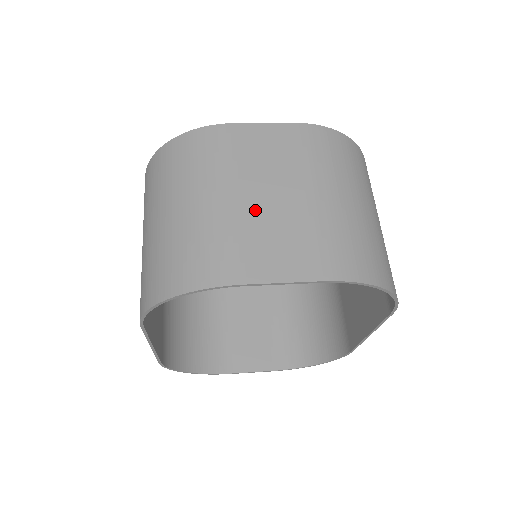
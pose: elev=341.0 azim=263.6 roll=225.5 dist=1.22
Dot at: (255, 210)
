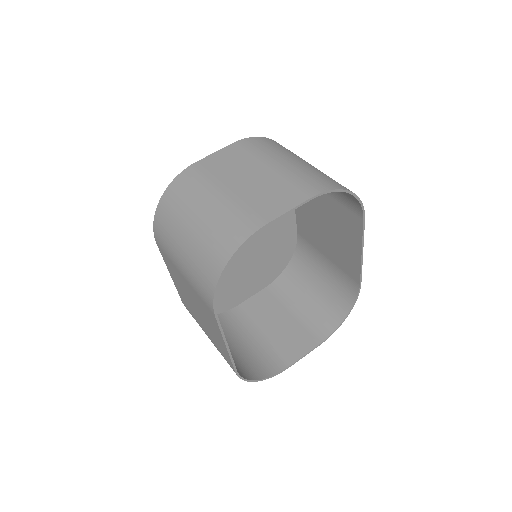
Dot at: (244, 190)
